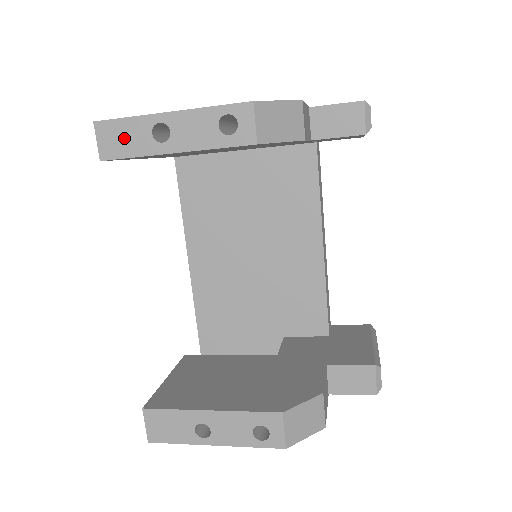
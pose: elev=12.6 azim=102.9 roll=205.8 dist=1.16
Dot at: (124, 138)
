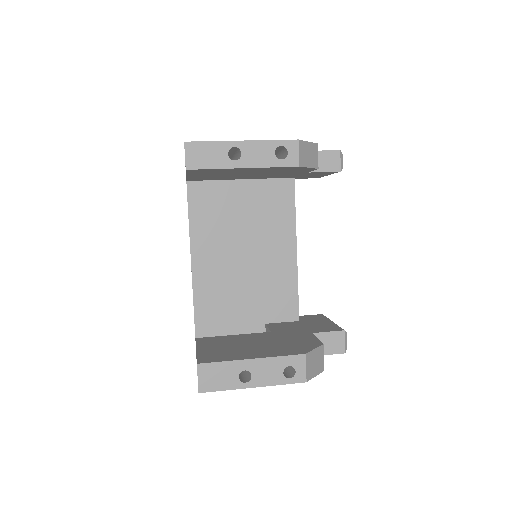
Dot at: (207, 155)
